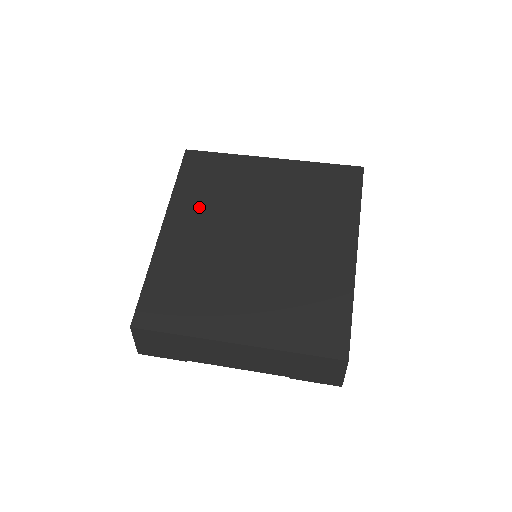
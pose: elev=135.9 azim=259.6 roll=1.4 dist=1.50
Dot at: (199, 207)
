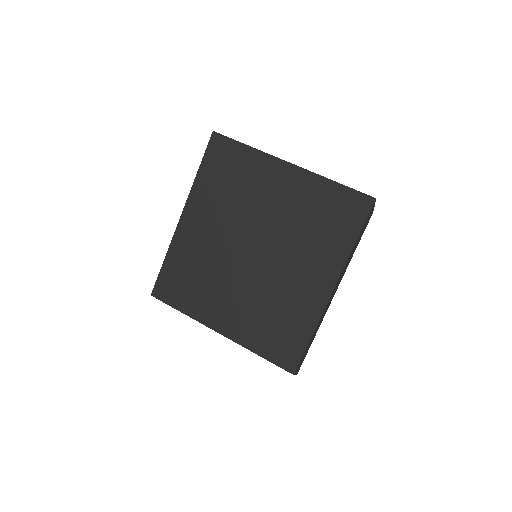
Dot at: (214, 203)
